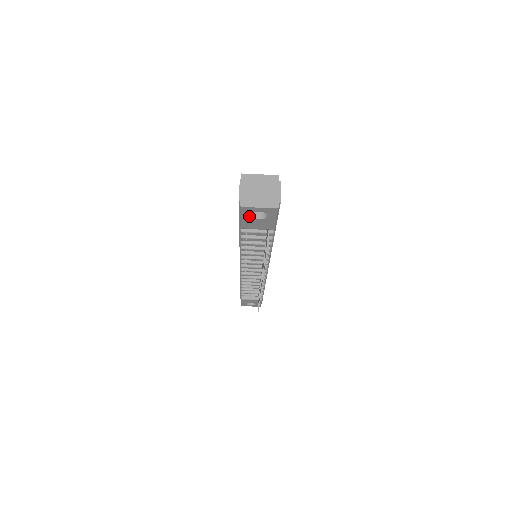
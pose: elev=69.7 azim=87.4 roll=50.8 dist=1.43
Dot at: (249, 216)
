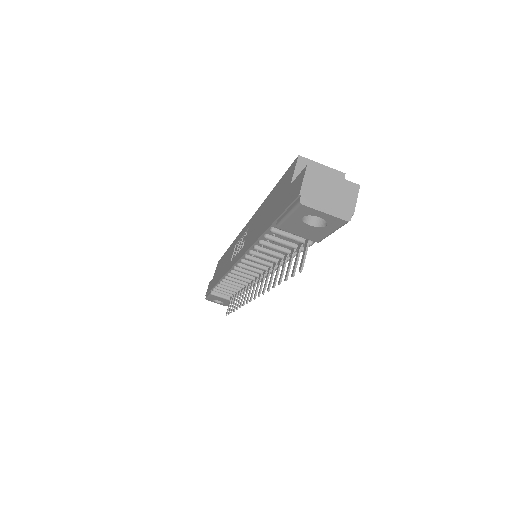
Dot at: (301, 218)
